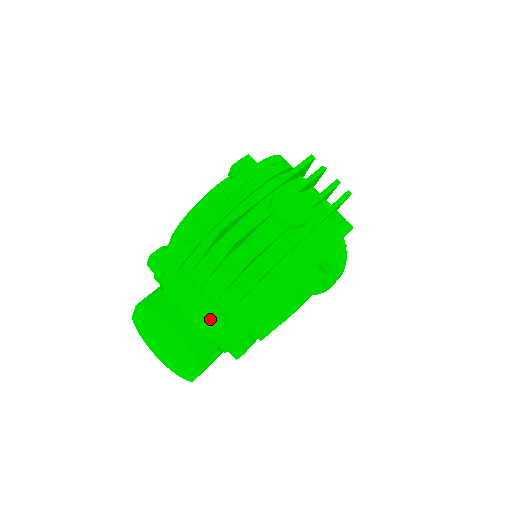
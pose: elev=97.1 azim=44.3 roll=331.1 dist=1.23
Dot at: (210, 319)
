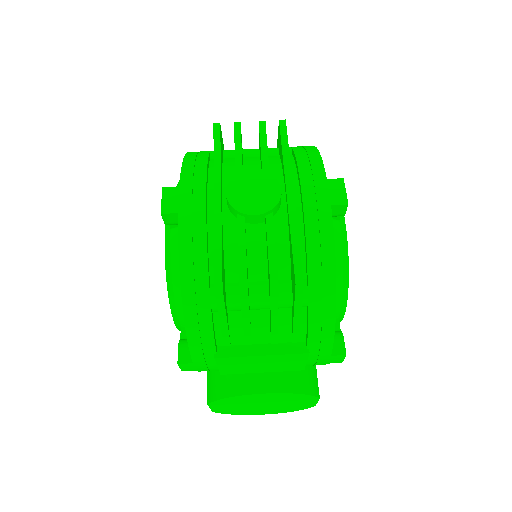
Dot at: (288, 359)
